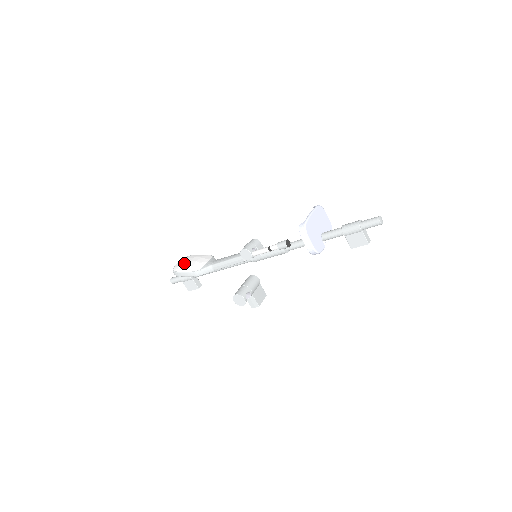
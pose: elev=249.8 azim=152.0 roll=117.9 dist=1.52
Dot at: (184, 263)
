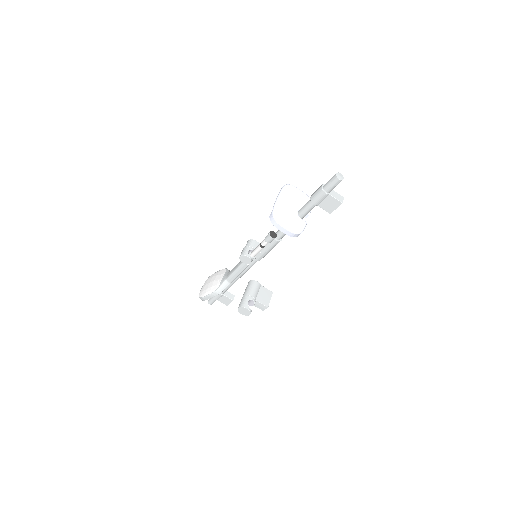
Dot at: (205, 286)
